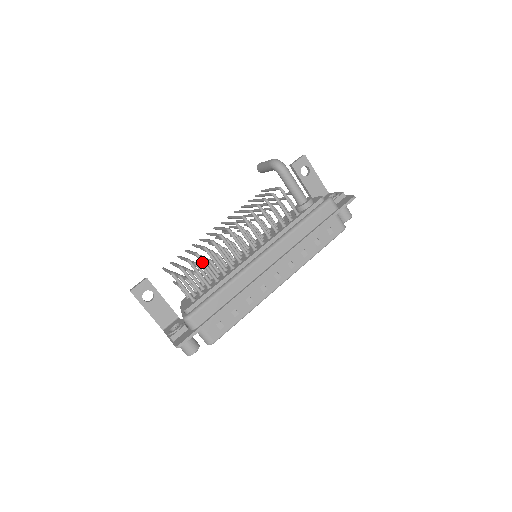
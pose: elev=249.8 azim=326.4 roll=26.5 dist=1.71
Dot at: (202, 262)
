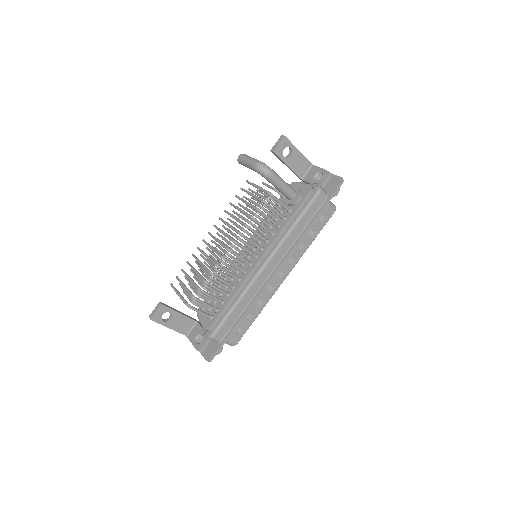
Dot at: occluded
